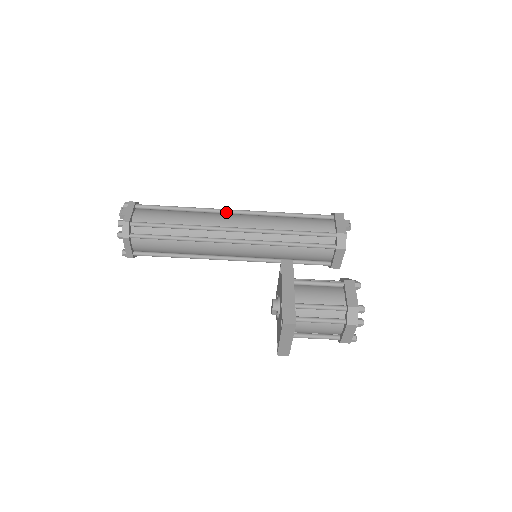
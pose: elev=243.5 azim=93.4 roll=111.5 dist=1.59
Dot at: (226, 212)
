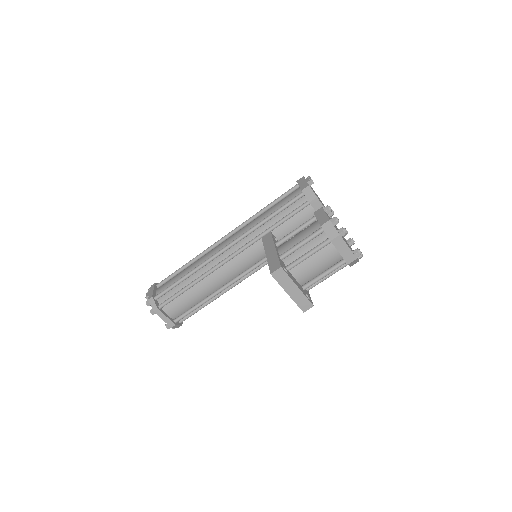
Dot at: (218, 243)
